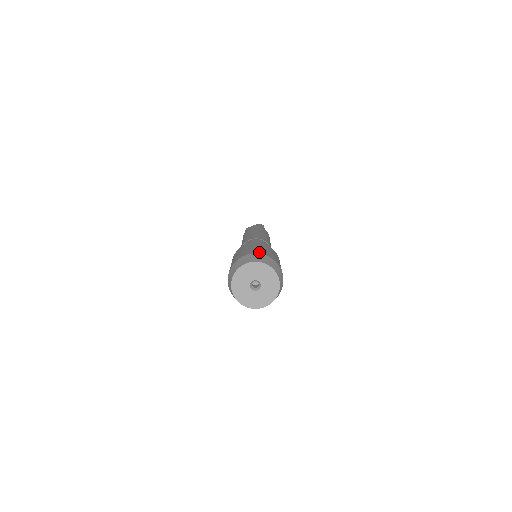
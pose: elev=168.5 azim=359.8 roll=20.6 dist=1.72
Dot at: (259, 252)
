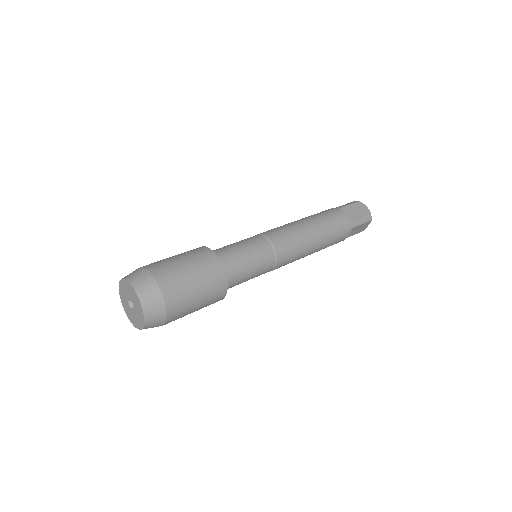
Dot at: (168, 292)
